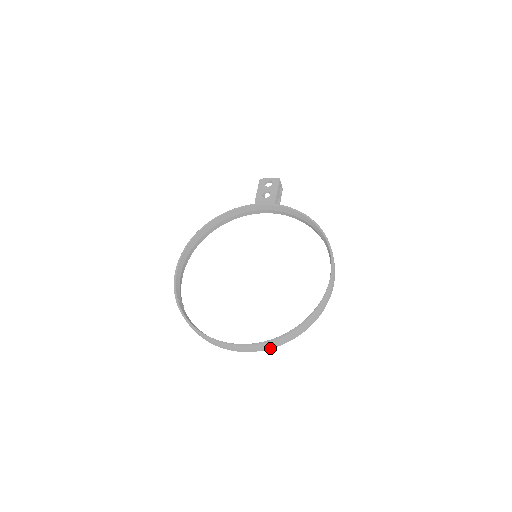
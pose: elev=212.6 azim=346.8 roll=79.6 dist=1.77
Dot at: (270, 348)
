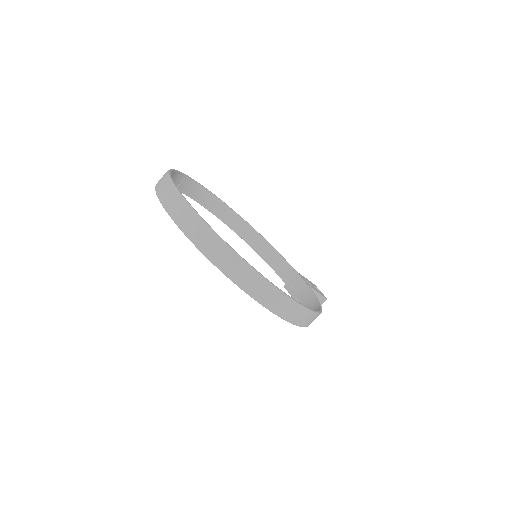
Dot at: (181, 227)
